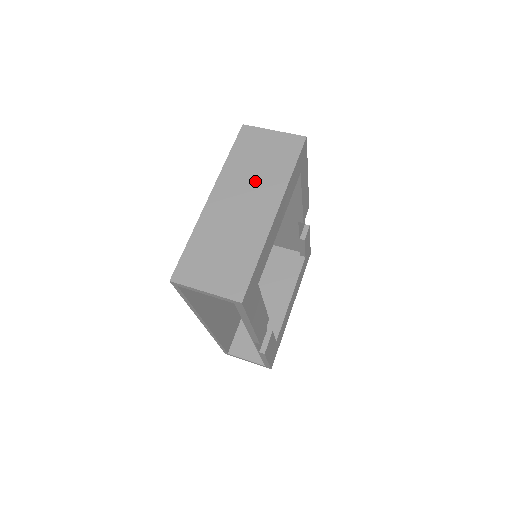
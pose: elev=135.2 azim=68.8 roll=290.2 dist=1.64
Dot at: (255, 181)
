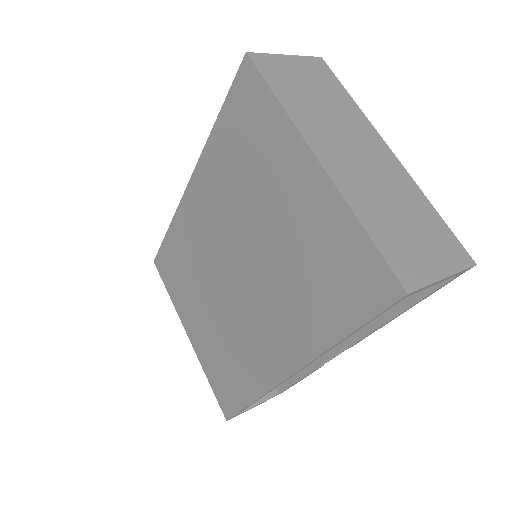
Dot at: (337, 121)
